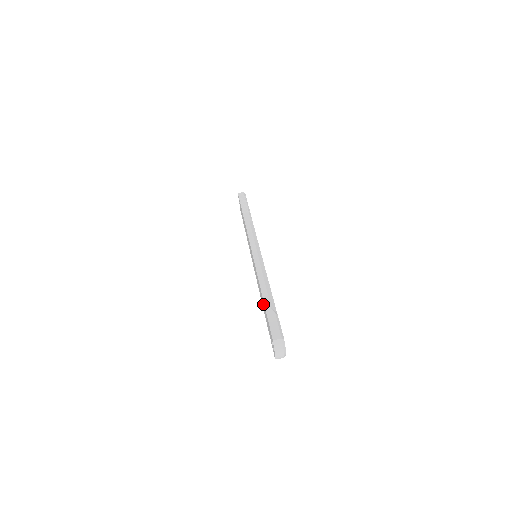
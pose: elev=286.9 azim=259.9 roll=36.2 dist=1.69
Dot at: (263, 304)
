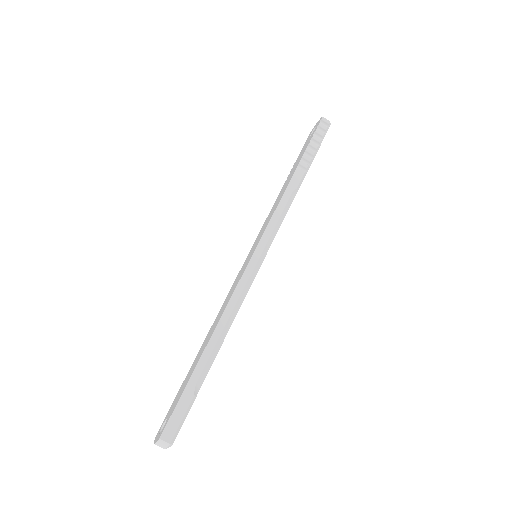
Dot at: (199, 355)
